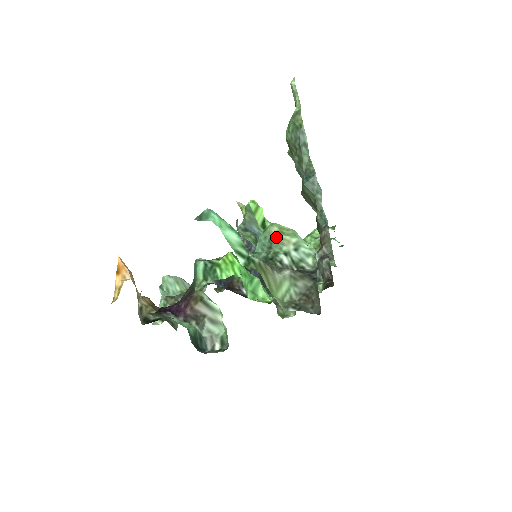
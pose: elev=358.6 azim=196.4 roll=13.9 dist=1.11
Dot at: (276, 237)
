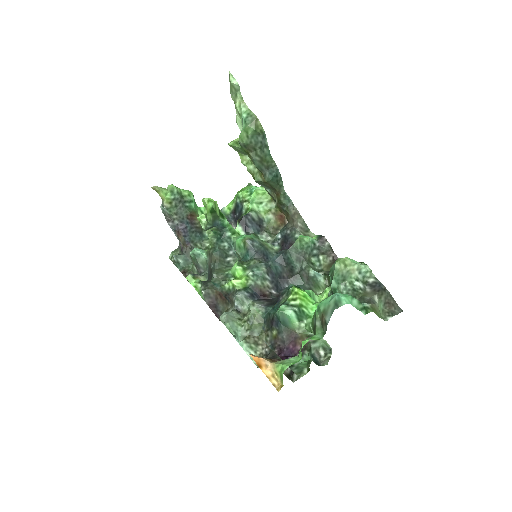
Dot at: (346, 271)
